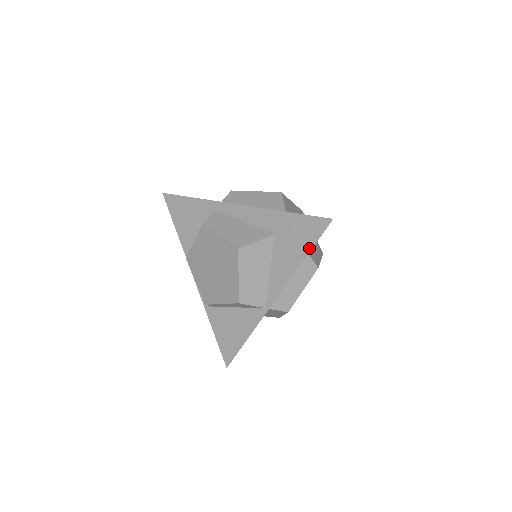
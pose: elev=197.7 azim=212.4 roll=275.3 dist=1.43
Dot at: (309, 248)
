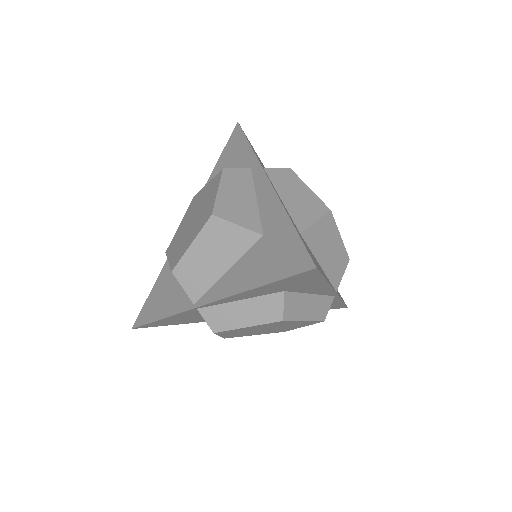
Dot at: (271, 279)
